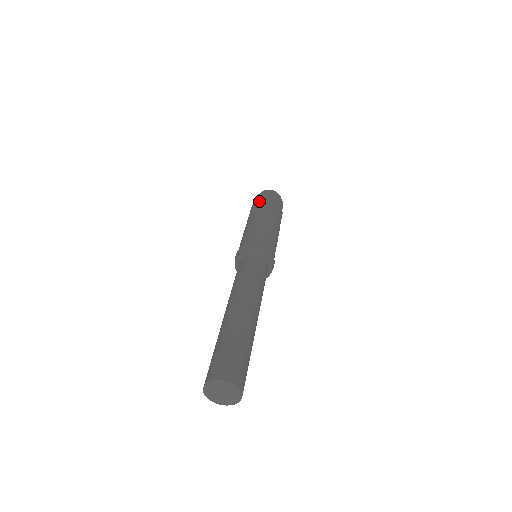
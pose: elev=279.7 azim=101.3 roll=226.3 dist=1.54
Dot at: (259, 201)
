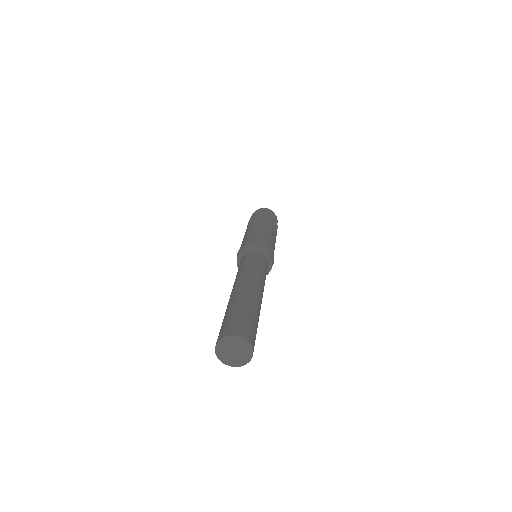
Dot at: (266, 214)
